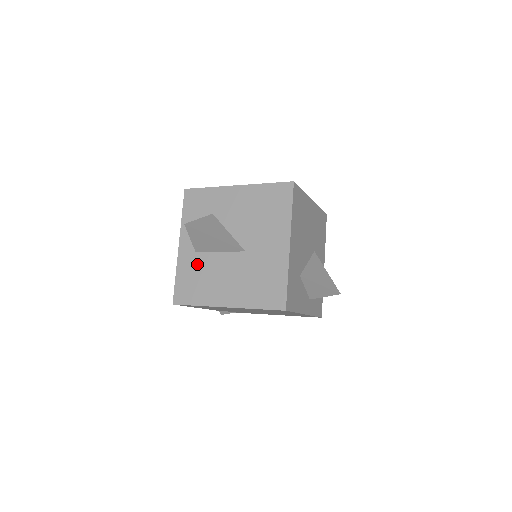
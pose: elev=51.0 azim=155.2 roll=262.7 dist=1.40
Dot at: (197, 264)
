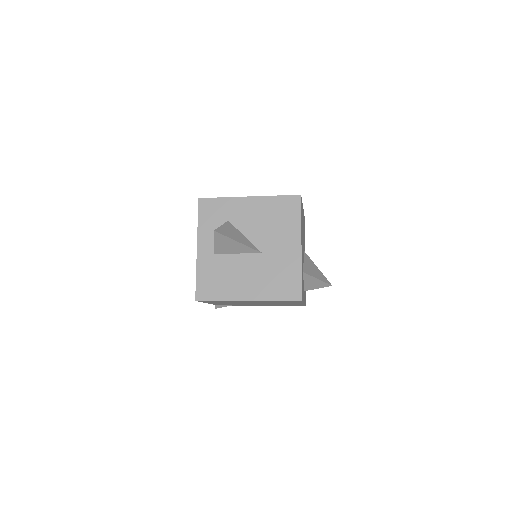
Dot at: (217, 265)
